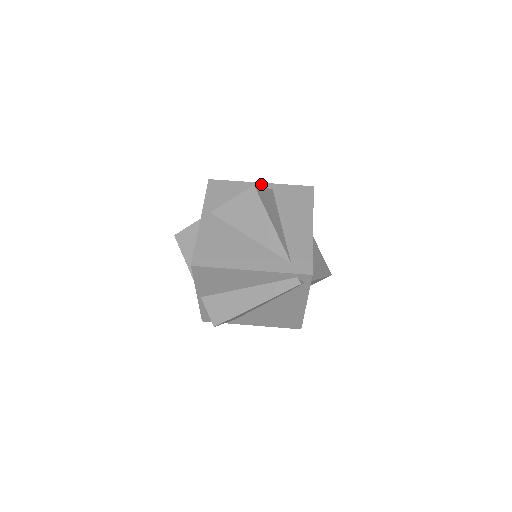
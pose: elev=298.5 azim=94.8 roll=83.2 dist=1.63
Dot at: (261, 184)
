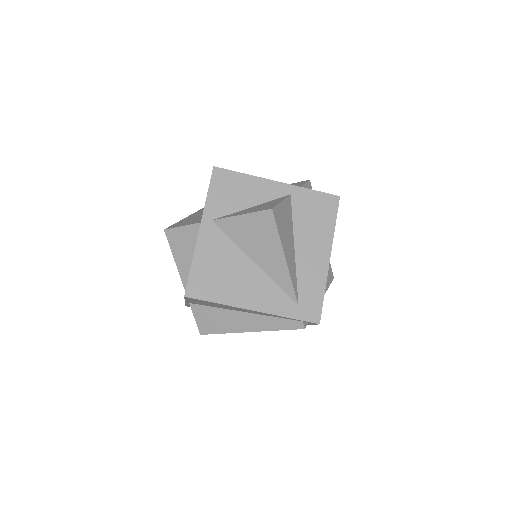
Dot at: (278, 184)
